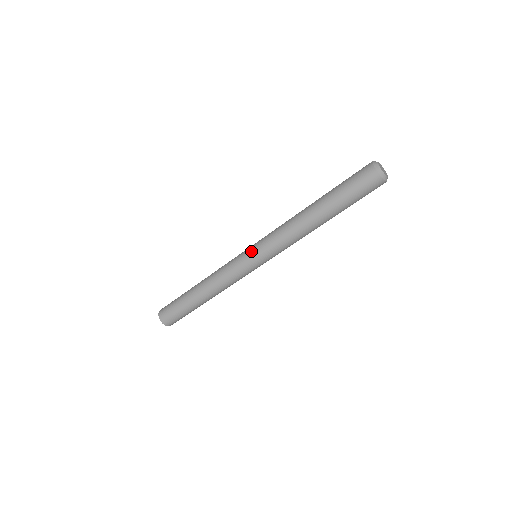
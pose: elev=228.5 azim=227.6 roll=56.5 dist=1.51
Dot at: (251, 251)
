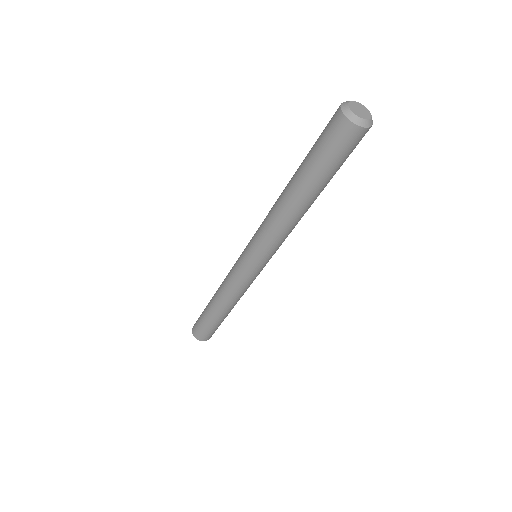
Dot at: (250, 261)
